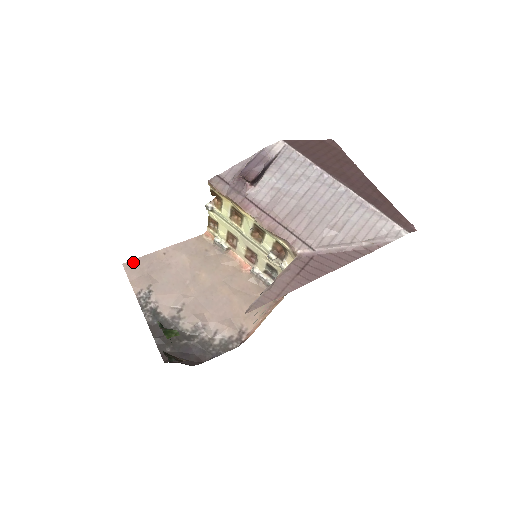
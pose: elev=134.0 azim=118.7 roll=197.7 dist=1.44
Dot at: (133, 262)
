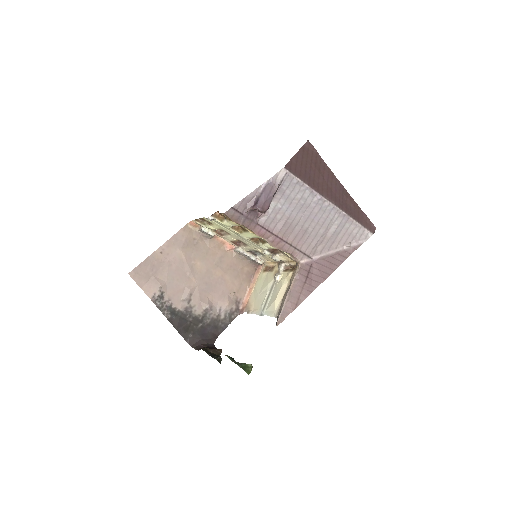
Dot at: (137, 269)
